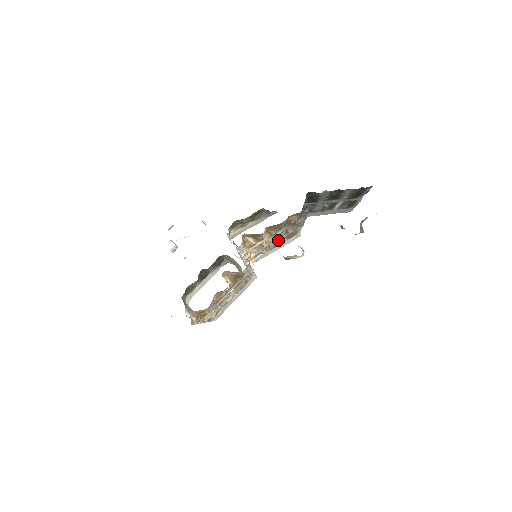
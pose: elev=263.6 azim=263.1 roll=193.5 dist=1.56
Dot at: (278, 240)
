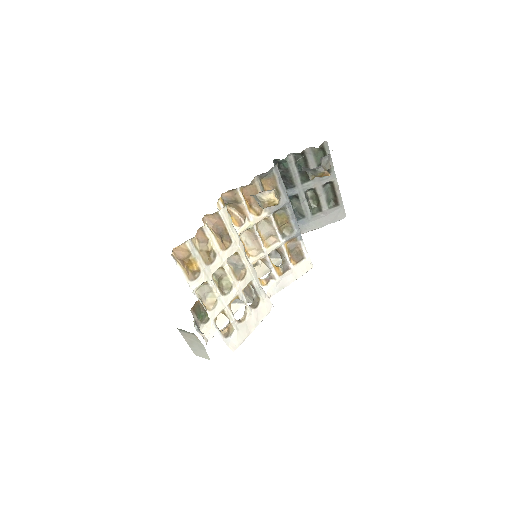
Dot at: (277, 245)
